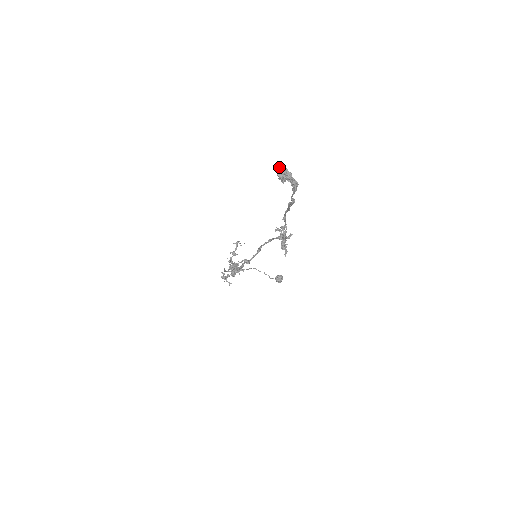
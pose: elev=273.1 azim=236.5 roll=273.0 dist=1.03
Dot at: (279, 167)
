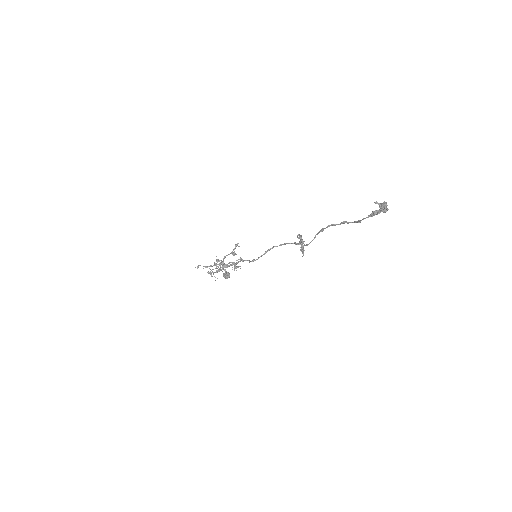
Dot at: (383, 203)
